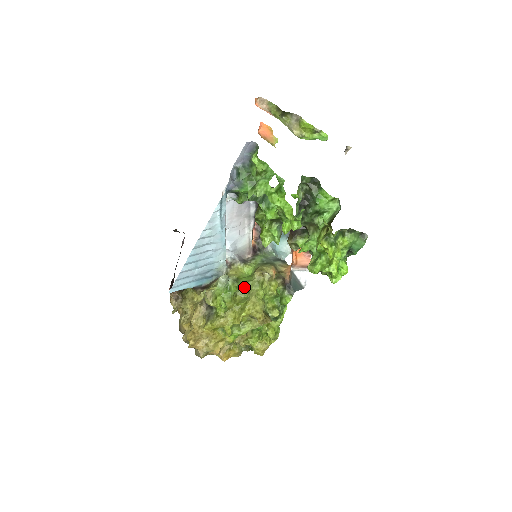
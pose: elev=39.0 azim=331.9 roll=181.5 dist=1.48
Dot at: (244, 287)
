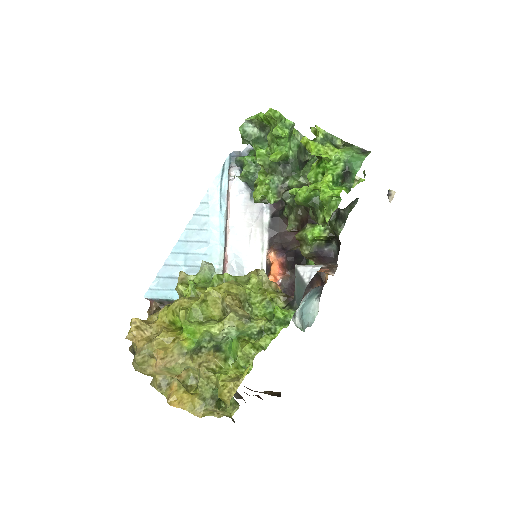
Dot at: occluded
